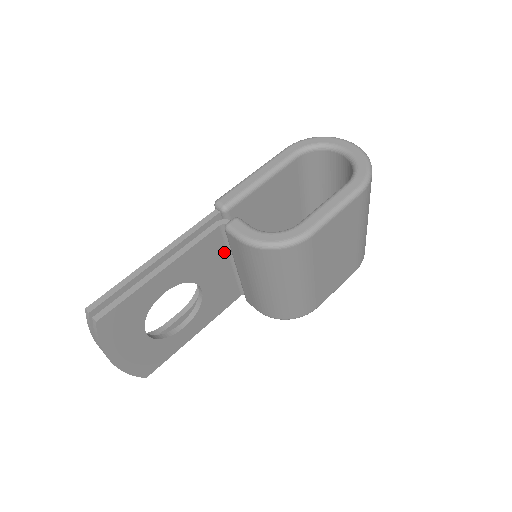
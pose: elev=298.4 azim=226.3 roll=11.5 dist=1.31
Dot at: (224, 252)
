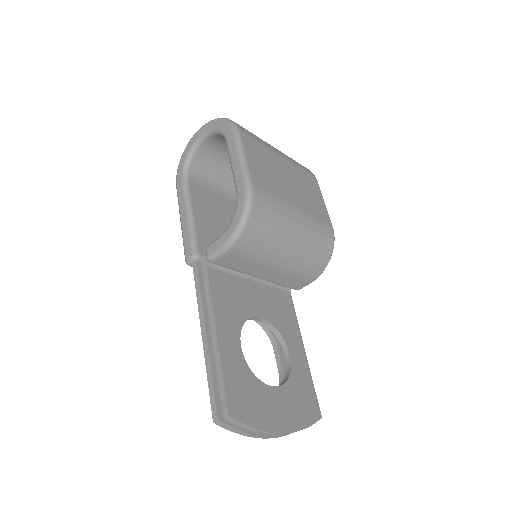
Dot at: (236, 279)
